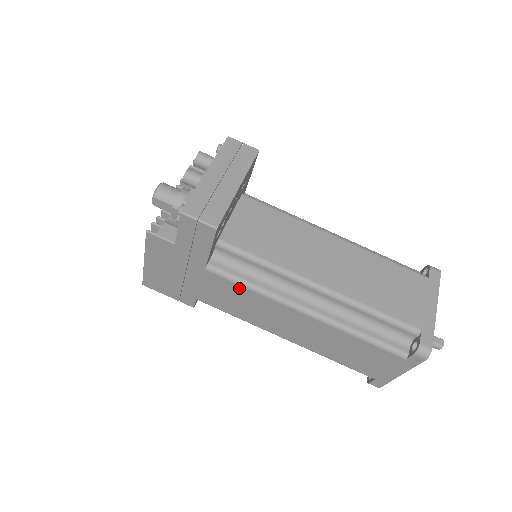
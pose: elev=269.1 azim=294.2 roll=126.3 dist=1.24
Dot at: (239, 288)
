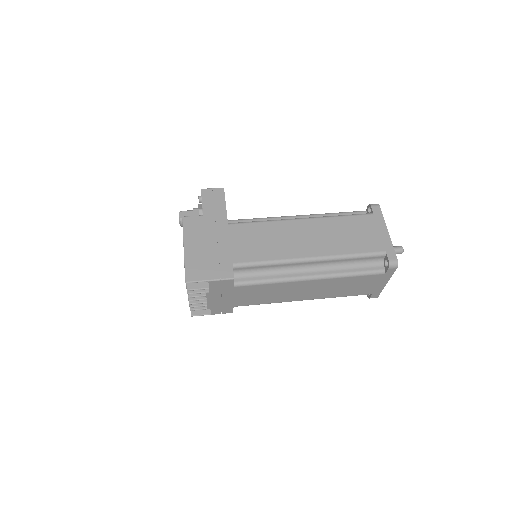
Dot at: (255, 226)
